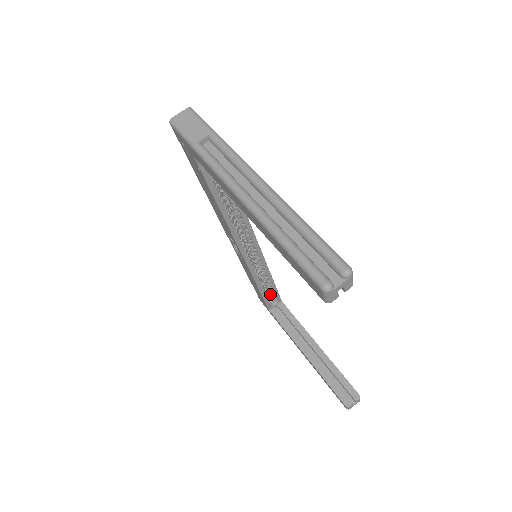
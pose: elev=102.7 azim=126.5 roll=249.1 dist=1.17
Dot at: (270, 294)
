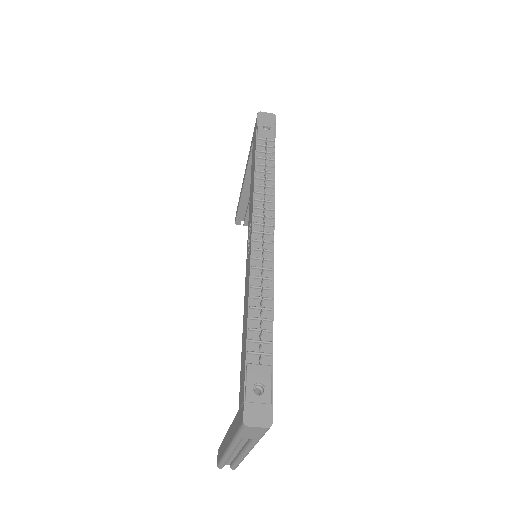
Dot at: occluded
